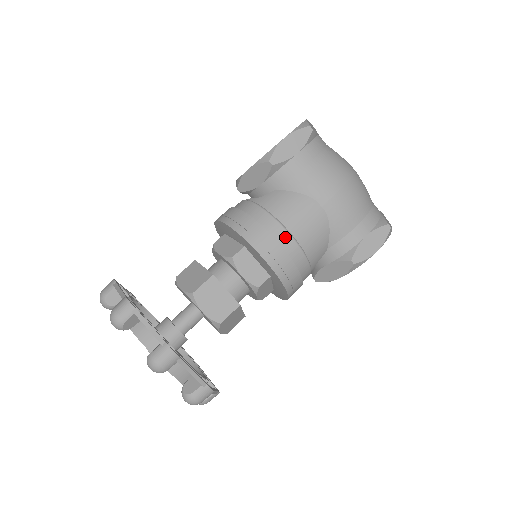
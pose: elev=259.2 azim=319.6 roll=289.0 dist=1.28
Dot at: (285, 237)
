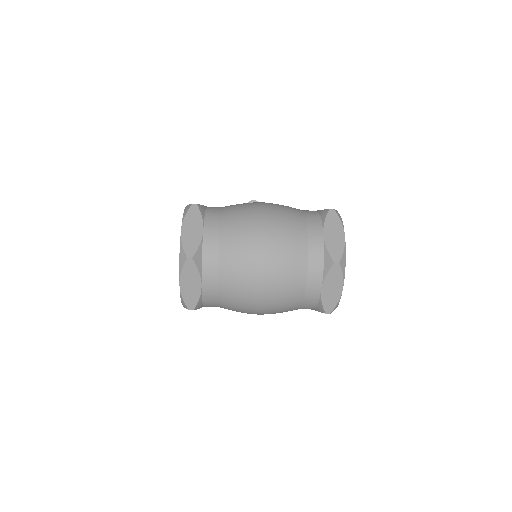
Dot at: occluded
